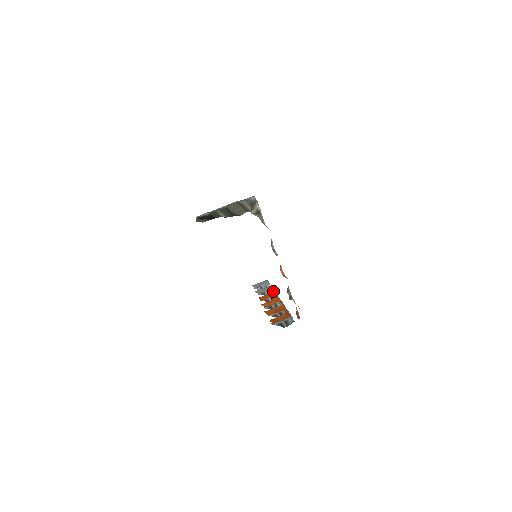
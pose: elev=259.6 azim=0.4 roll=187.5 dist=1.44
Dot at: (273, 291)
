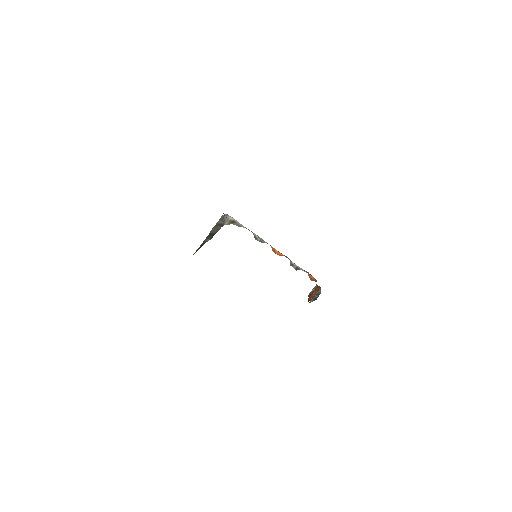
Dot at: occluded
